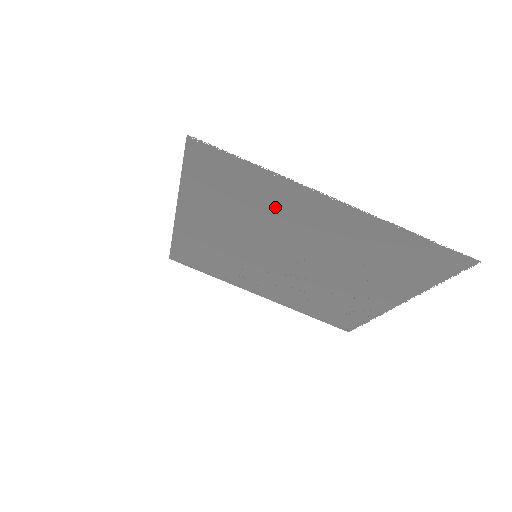
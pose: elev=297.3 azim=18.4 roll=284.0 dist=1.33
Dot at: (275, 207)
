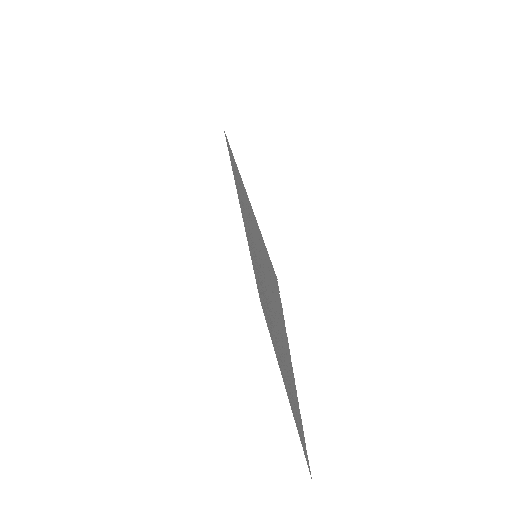
Dot at: occluded
